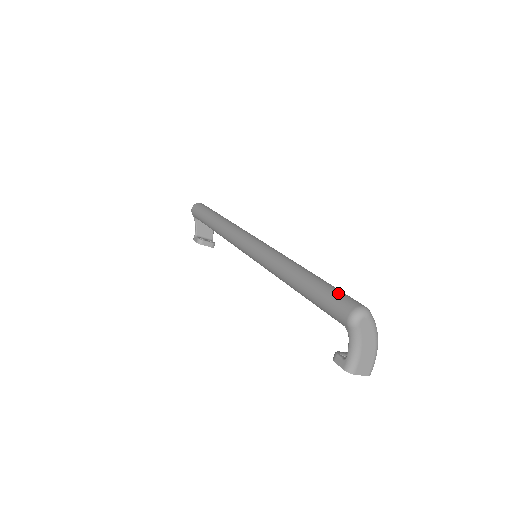
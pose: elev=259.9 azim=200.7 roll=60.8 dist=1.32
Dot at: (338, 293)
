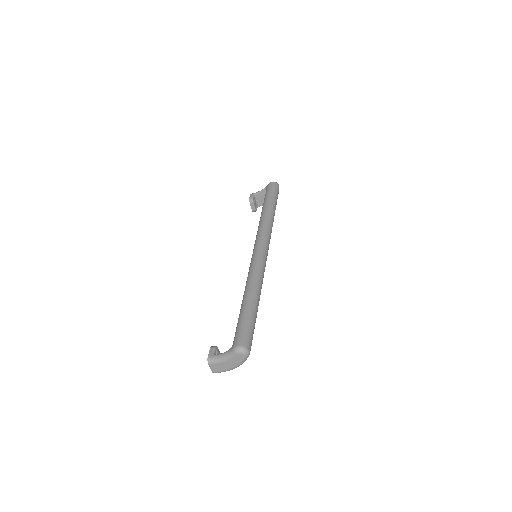
Dot at: (251, 331)
